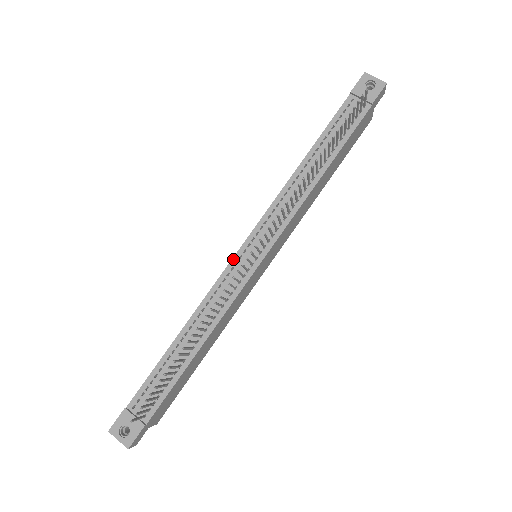
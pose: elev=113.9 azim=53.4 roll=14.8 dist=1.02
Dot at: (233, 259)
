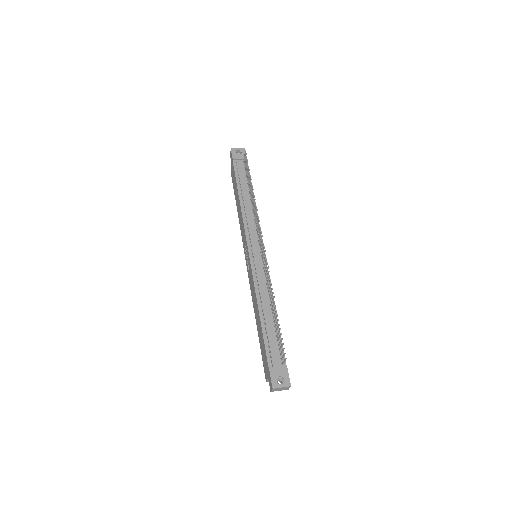
Dot at: (251, 261)
